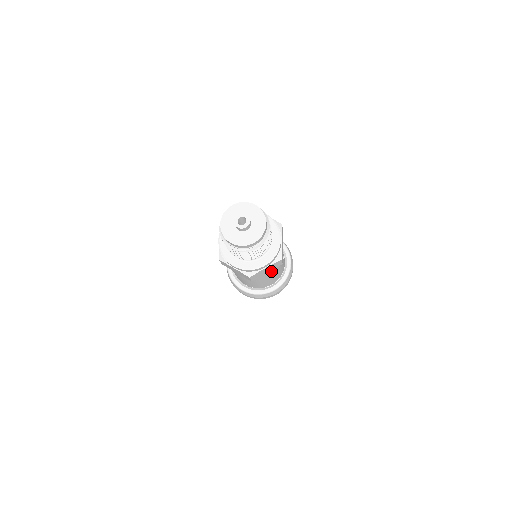
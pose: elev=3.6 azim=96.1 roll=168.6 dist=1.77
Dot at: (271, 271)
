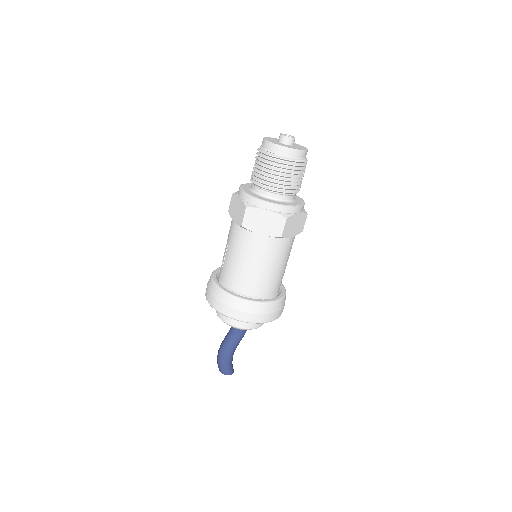
Dot at: (291, 242)
